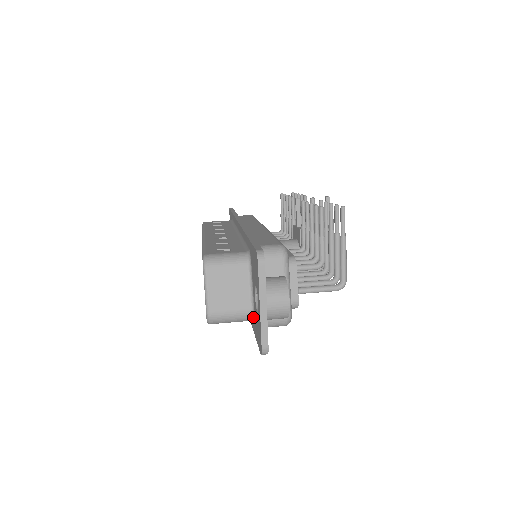
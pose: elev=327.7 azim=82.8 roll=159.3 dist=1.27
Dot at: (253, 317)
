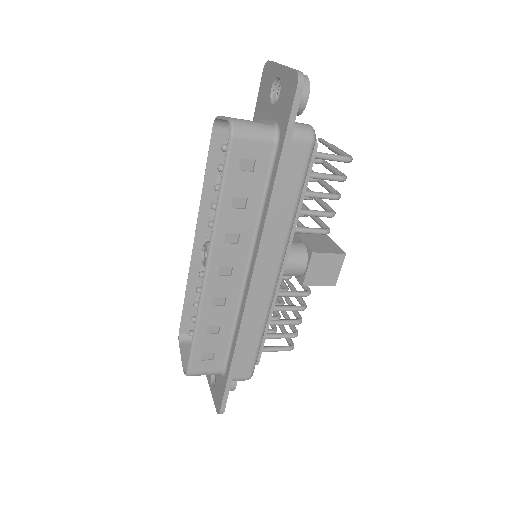
Dot at: (277, 127)
